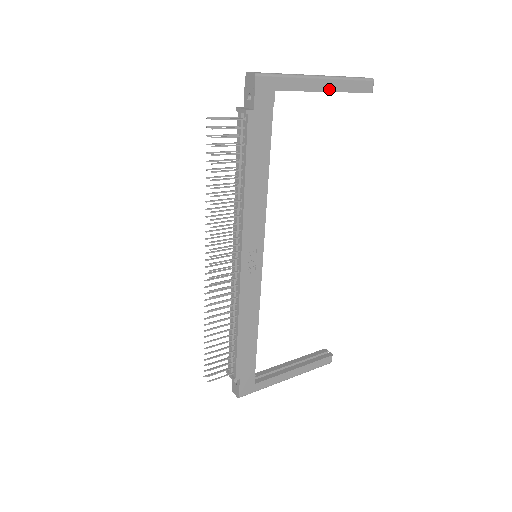
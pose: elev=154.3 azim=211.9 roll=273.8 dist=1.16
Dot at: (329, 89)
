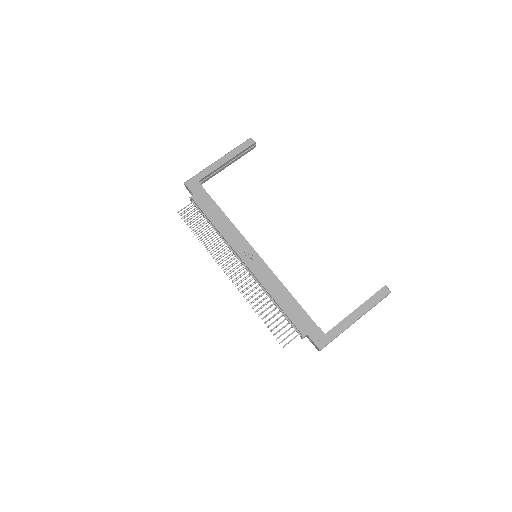
Dot at: (227, 160)
